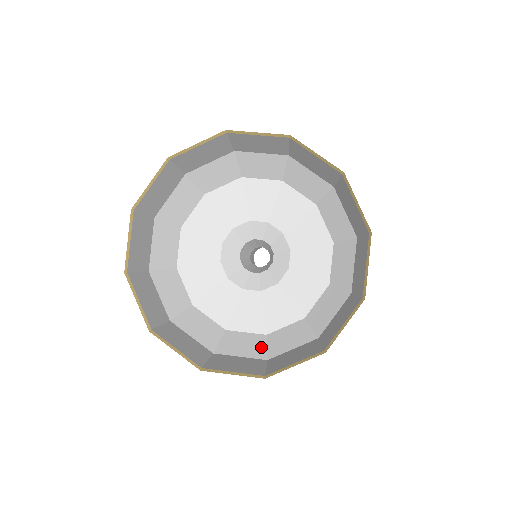
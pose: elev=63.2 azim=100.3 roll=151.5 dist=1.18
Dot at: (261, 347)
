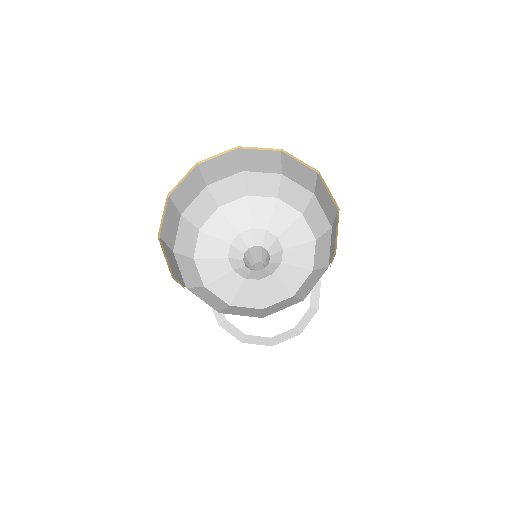
Dot at: (220, 306)
